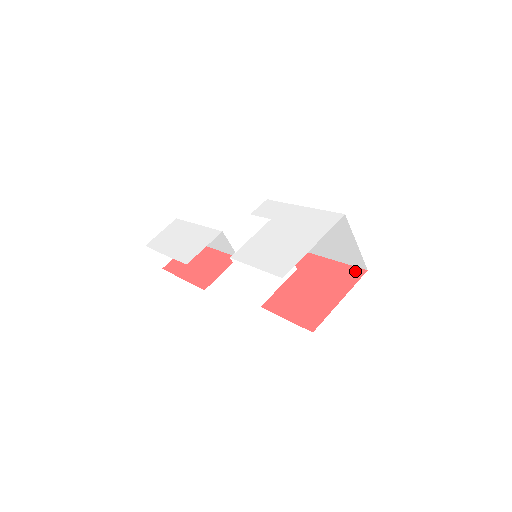
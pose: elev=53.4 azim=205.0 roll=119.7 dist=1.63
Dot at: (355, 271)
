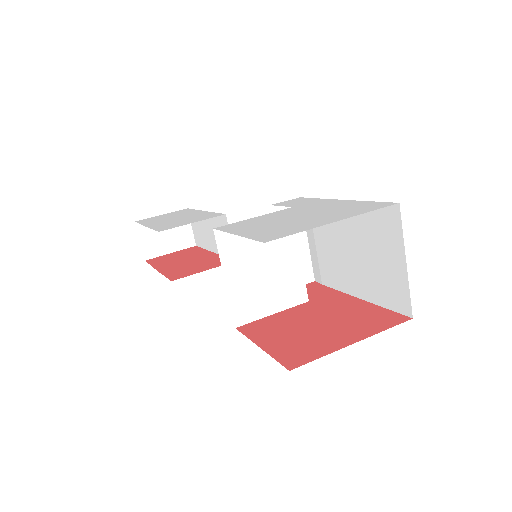
Dot at: (392, 316)
